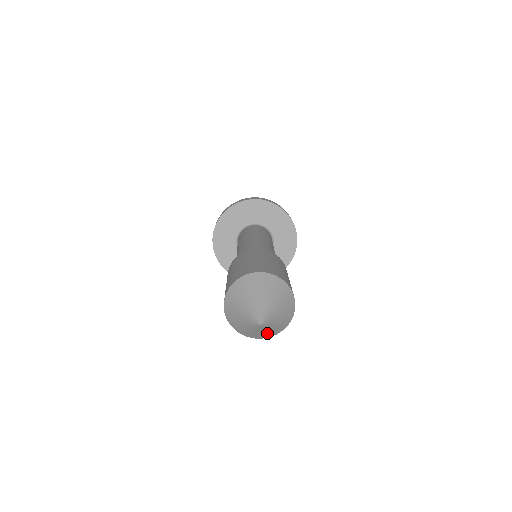
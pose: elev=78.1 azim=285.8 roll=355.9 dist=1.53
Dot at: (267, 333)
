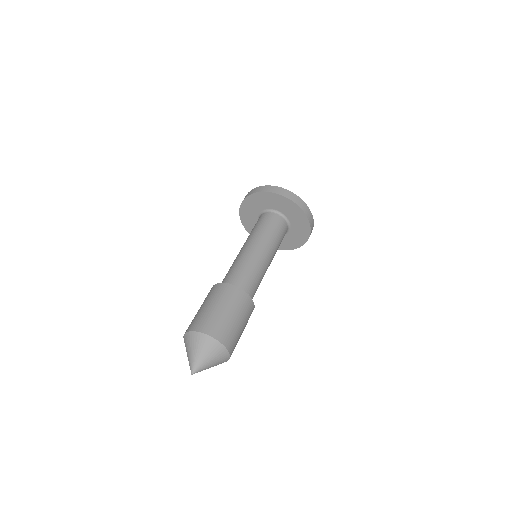
Dot at: occluded
